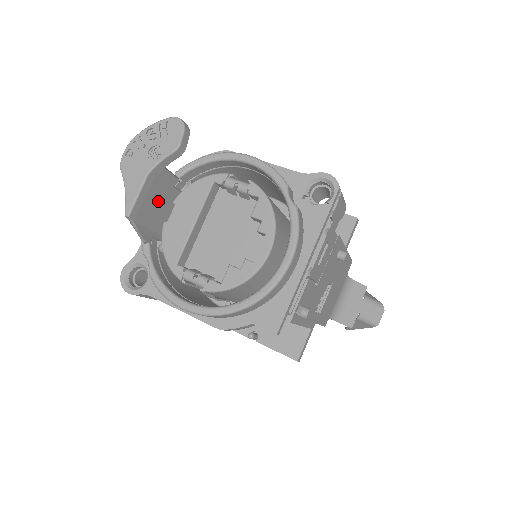
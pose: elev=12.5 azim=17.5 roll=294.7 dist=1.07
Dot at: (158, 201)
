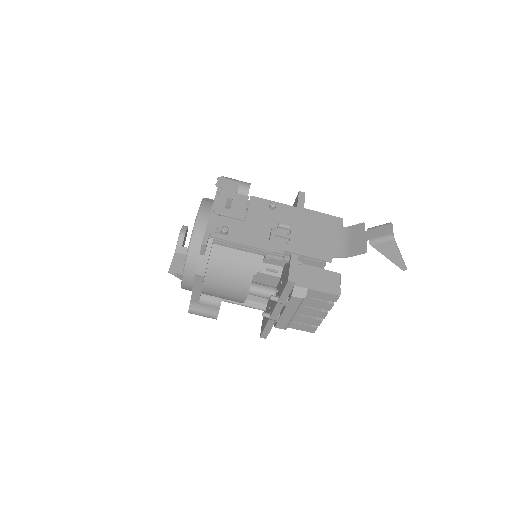
Dot at: occluded
